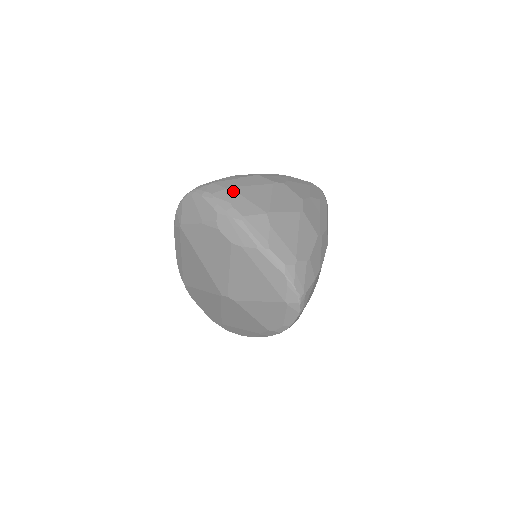
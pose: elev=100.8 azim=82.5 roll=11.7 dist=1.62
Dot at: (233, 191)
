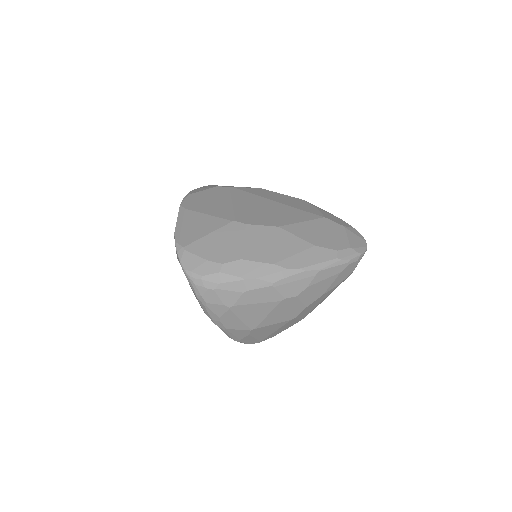
Dot at: (228, 310)
